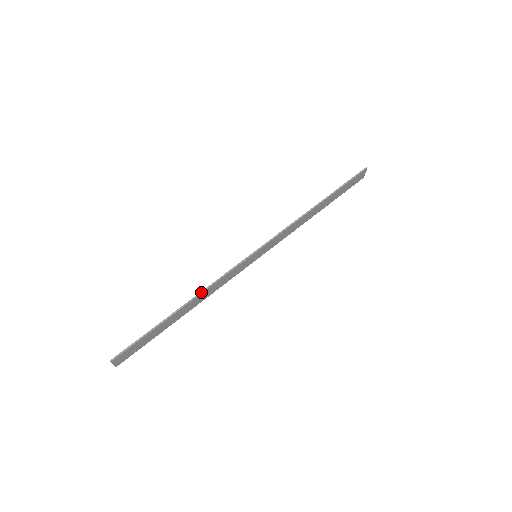
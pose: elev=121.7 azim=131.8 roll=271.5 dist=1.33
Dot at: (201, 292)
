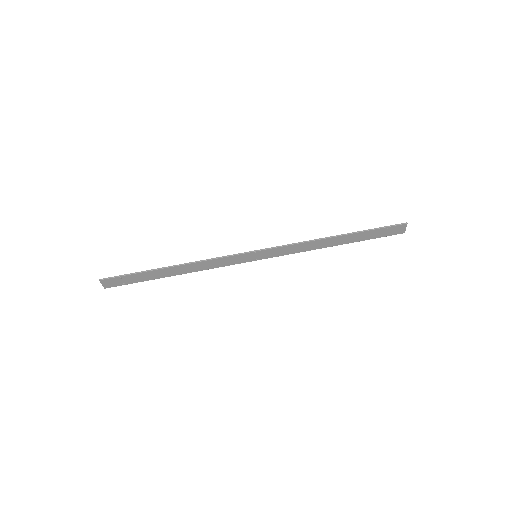
Dot at: (192, 262)
